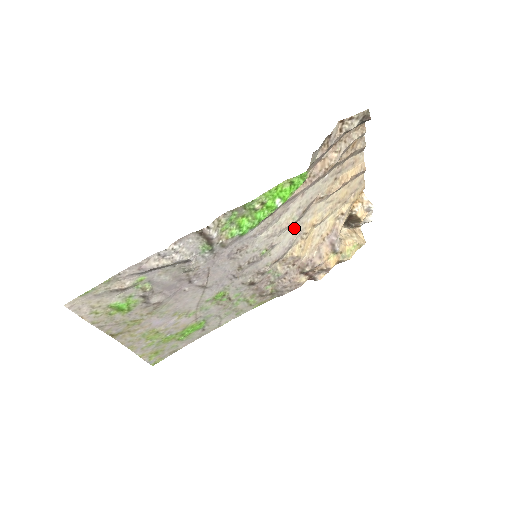
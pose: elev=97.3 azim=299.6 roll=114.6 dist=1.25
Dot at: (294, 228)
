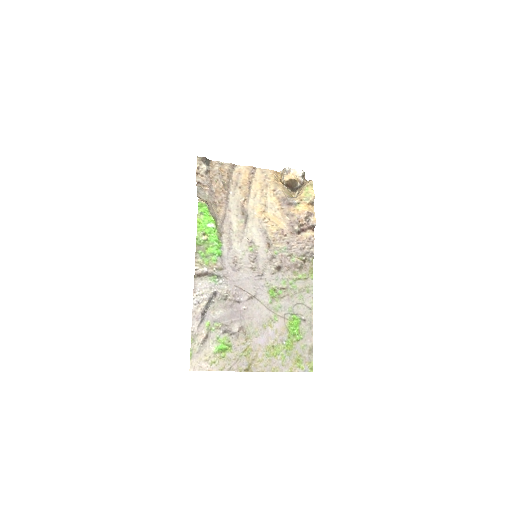
Dot at: (252, 224)
